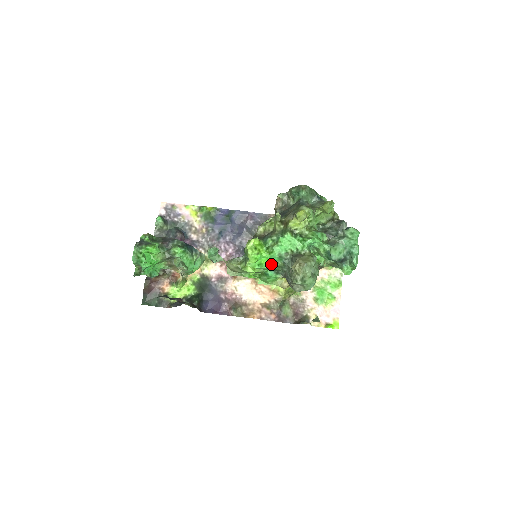
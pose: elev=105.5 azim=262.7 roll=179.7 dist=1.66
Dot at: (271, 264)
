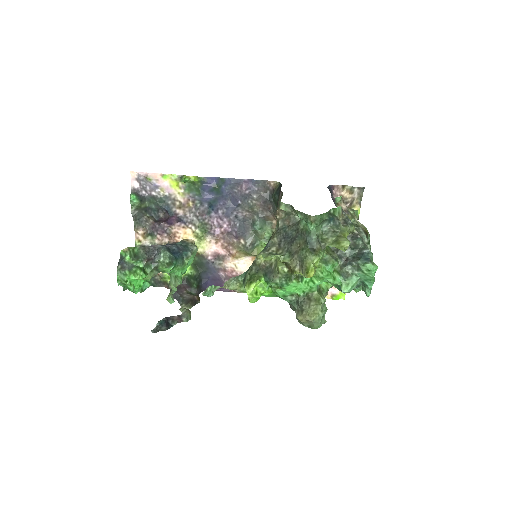
Dot at: (274, 295)
